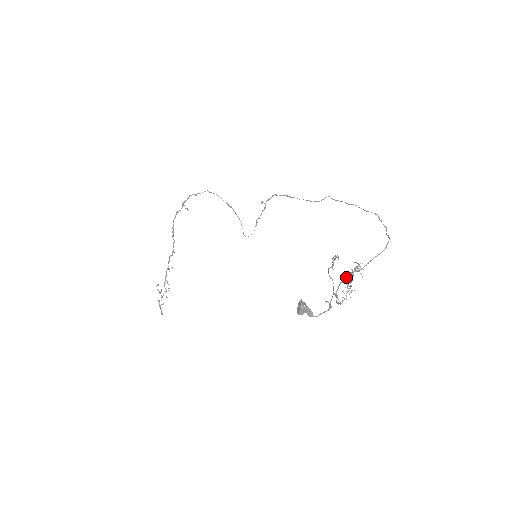
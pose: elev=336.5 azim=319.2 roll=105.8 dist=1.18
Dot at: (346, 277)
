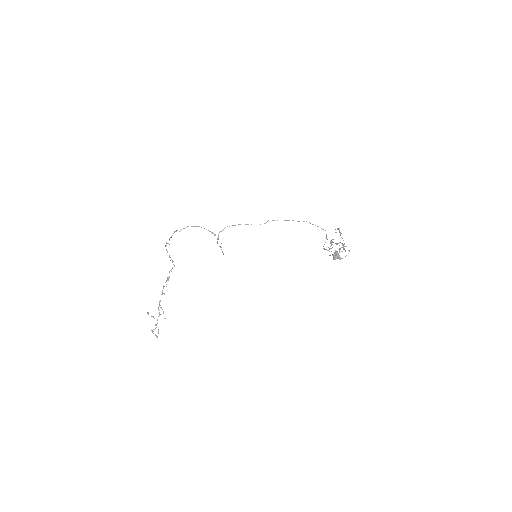
Dot at: (335, 243)
